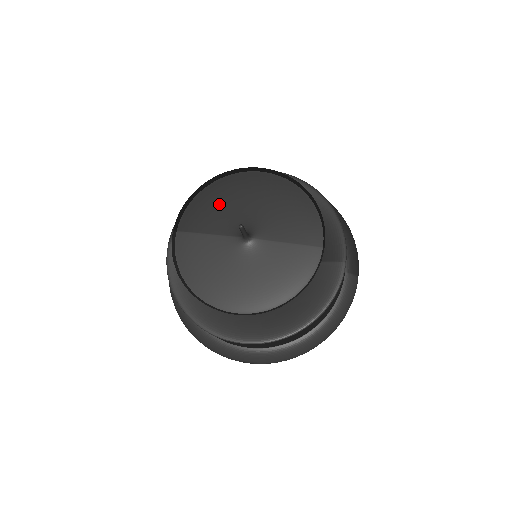
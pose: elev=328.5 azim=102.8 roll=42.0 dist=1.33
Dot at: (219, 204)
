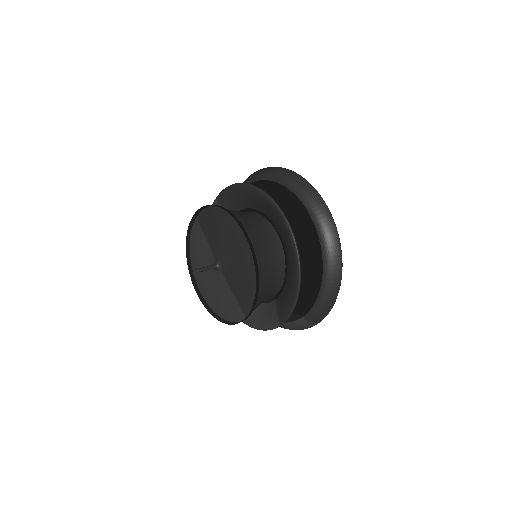
Dot at: (218, 228)
